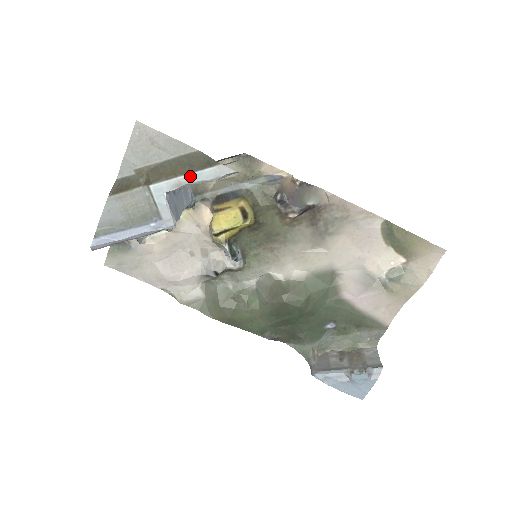
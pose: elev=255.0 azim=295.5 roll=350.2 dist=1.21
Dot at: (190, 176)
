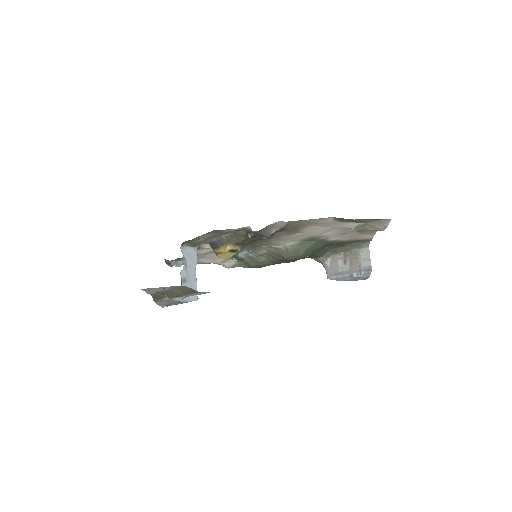
Dot at: (189, 295)
